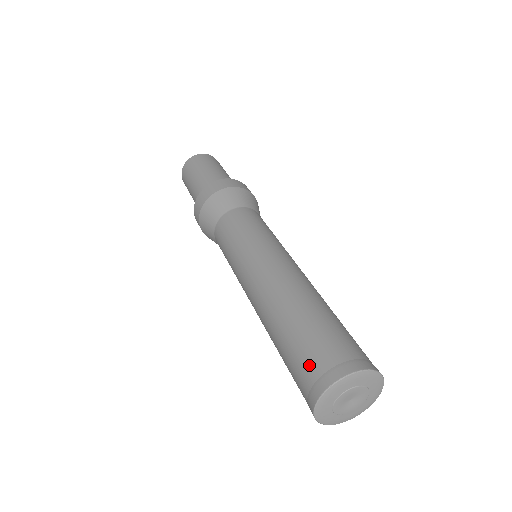
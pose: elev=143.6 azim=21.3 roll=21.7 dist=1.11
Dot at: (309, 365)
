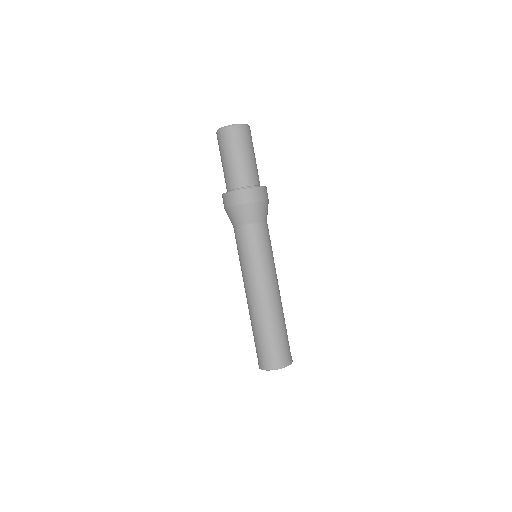
Dot at: (260, 356)
